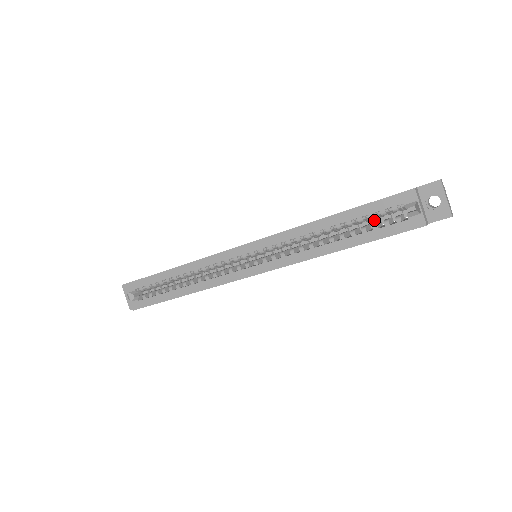
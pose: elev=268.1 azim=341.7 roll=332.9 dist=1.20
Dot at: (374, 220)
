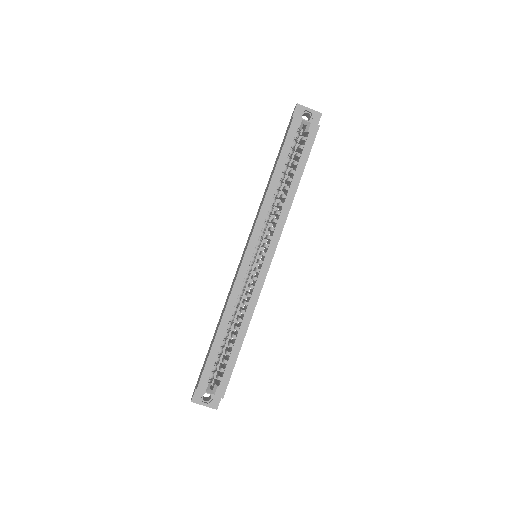
Dot at: occluded
